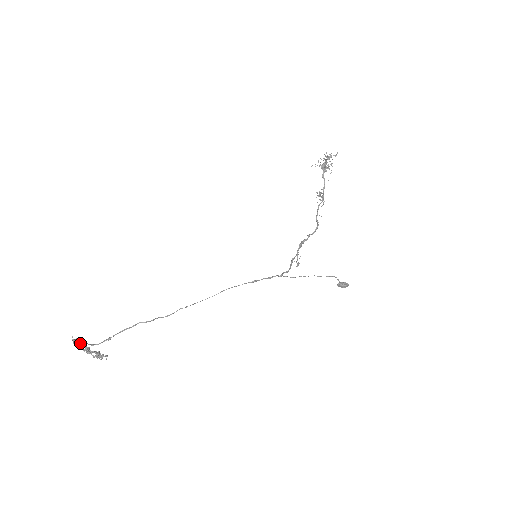
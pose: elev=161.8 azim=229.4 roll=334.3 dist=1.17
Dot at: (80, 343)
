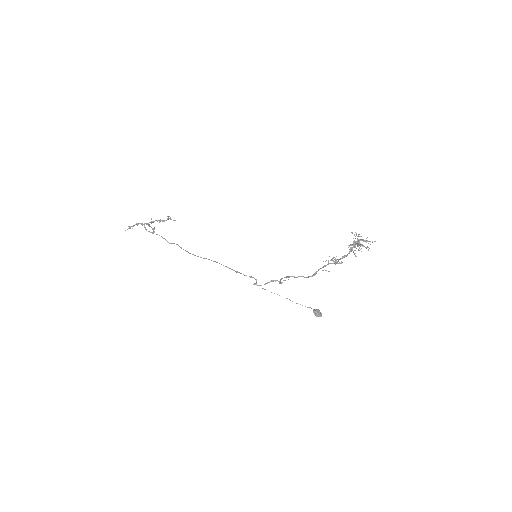
Dot at: occluded
